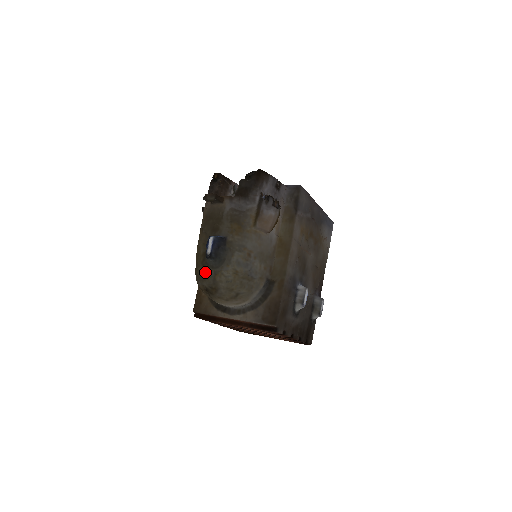
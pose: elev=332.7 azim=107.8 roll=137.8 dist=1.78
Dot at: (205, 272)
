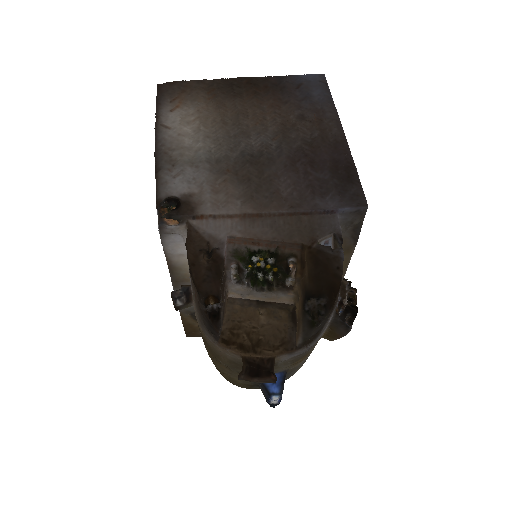
Dot at: occluded
